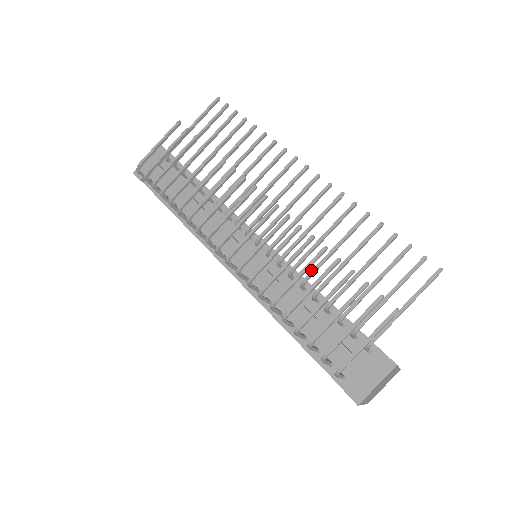
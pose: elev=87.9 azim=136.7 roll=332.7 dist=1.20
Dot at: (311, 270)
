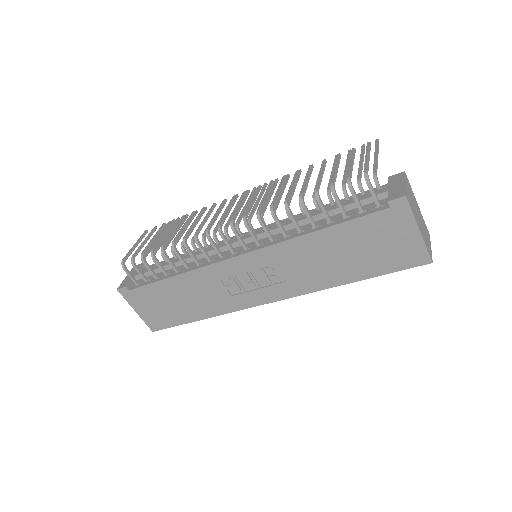
Dot at: occluded
